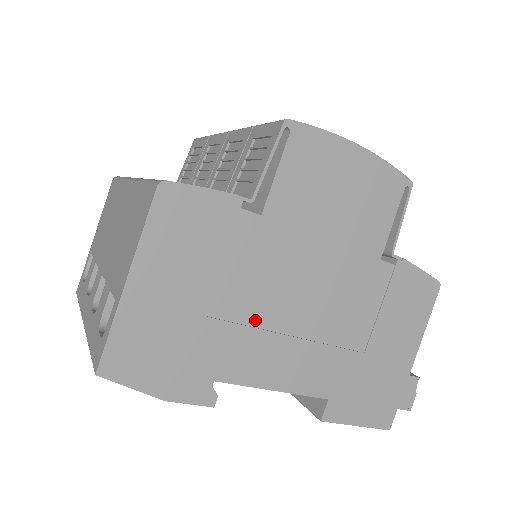
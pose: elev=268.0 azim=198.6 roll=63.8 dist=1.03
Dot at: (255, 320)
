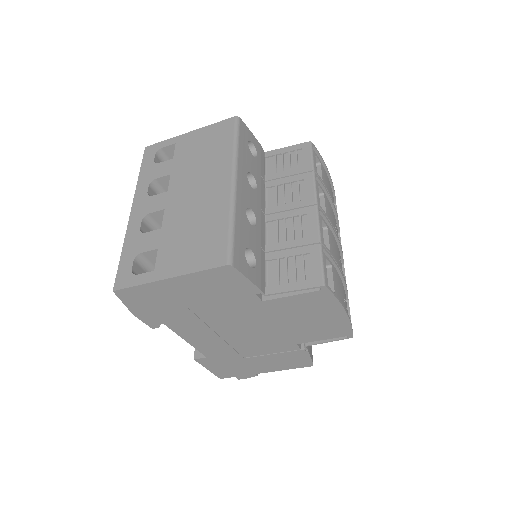
Dot at: (209, 322)
